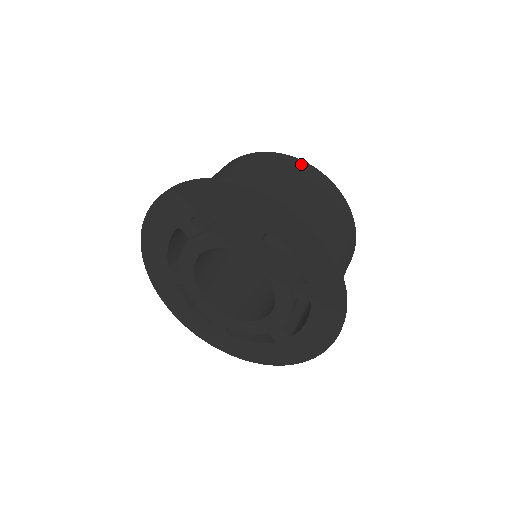
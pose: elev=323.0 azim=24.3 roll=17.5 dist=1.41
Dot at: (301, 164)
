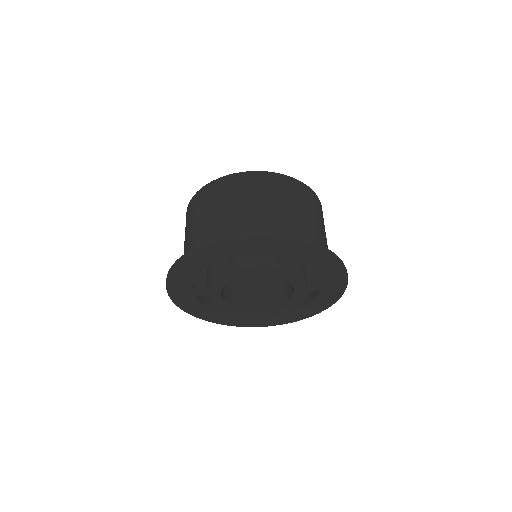
Dot at: (290, 181)
